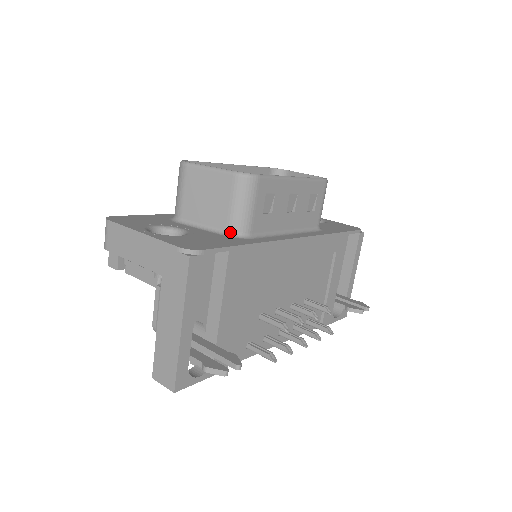
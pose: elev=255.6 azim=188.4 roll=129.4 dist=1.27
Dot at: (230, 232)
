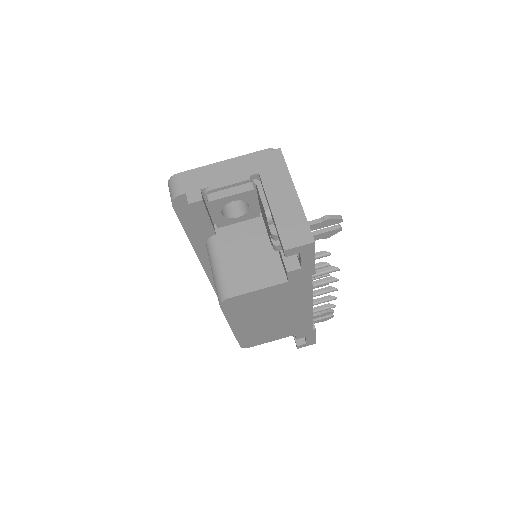
Dot at: occluded
